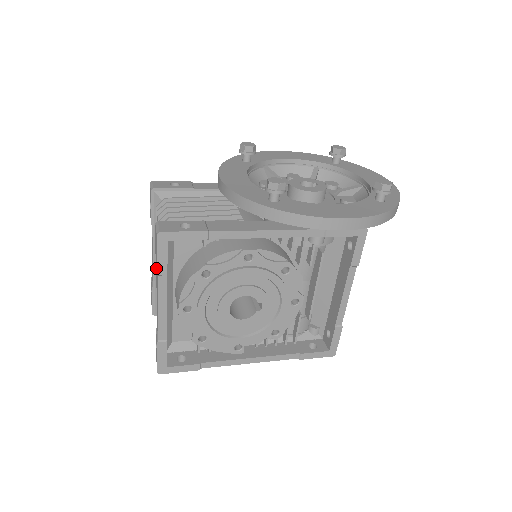
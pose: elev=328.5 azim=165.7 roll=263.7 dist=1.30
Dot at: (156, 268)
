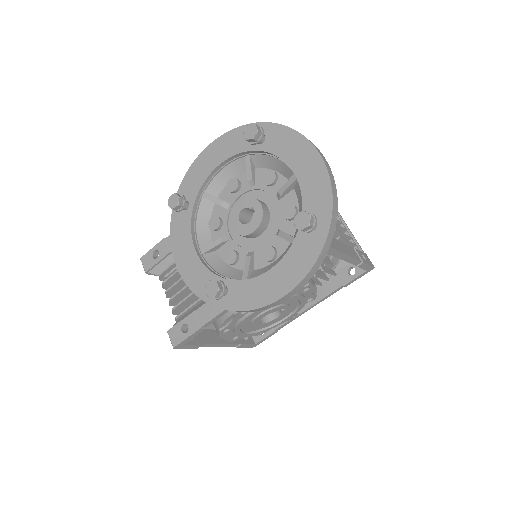
Dot at: occluded
